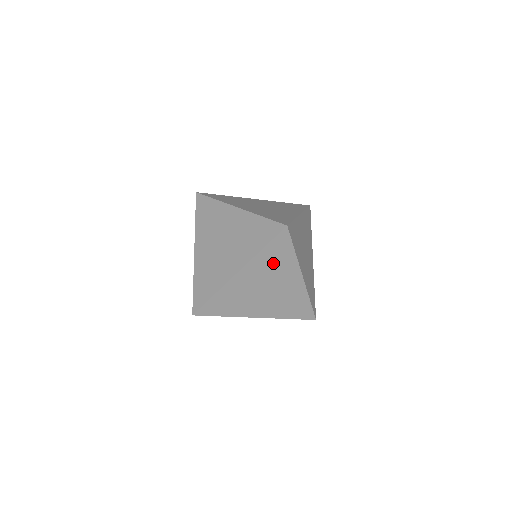
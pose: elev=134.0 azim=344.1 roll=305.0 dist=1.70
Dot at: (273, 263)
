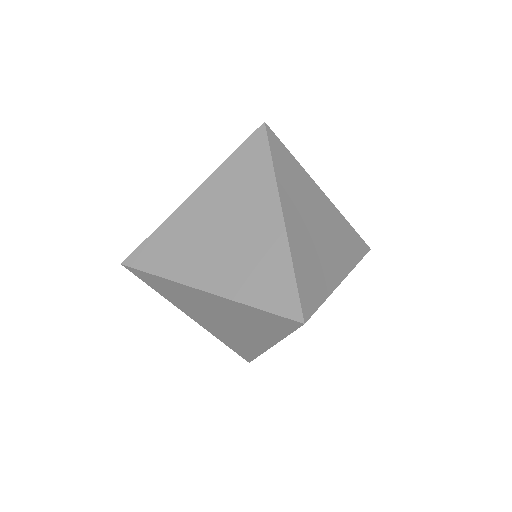
Dot at: occluded
